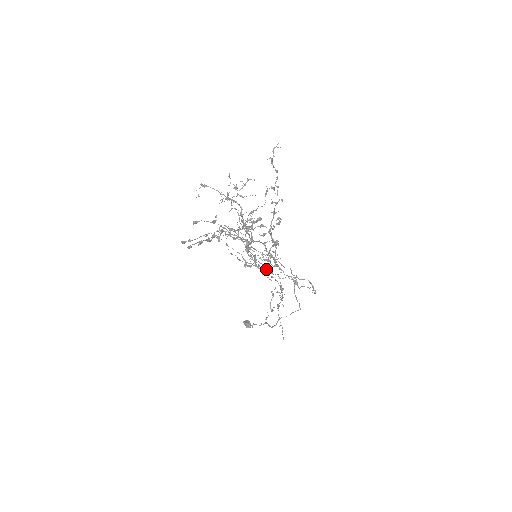
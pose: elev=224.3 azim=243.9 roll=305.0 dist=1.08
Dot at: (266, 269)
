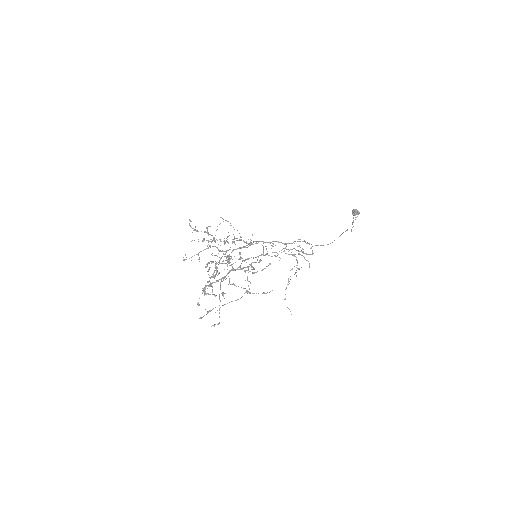
Dot at: occluded
